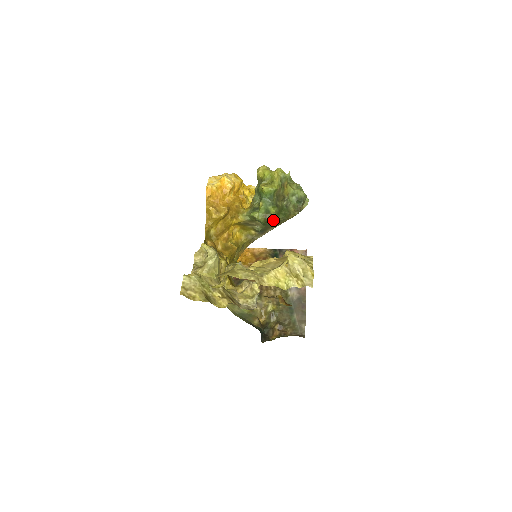
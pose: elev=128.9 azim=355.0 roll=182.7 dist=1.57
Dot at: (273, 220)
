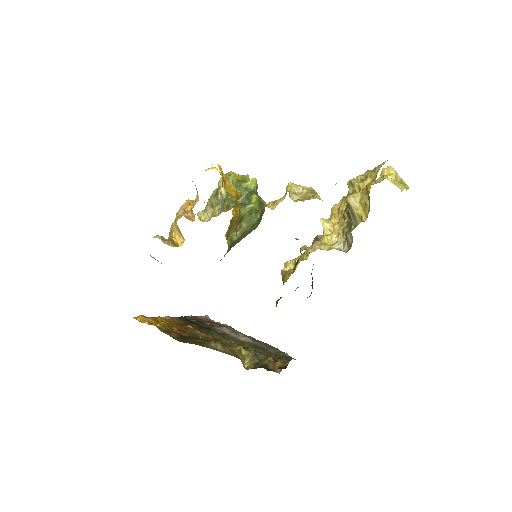
Dot at: (261, 217)
